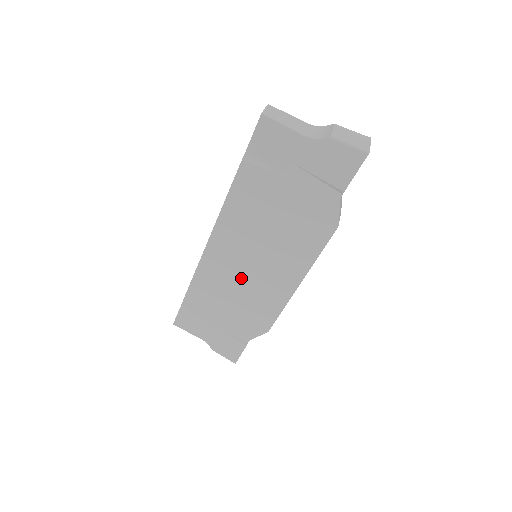
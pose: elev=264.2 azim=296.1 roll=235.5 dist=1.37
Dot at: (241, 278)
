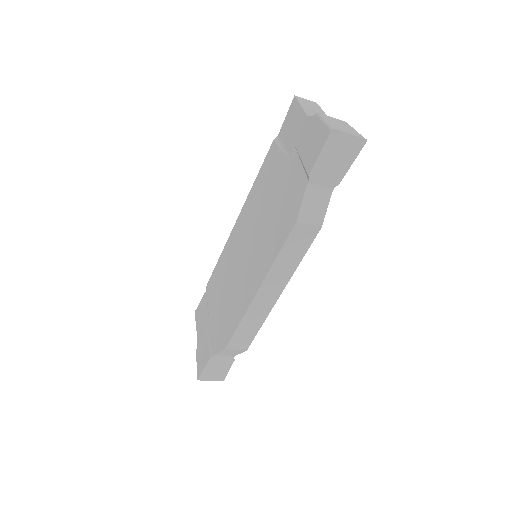
Dot at: (235, 270)
